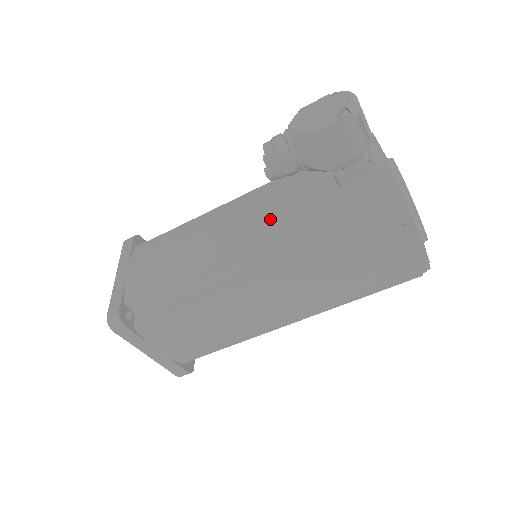
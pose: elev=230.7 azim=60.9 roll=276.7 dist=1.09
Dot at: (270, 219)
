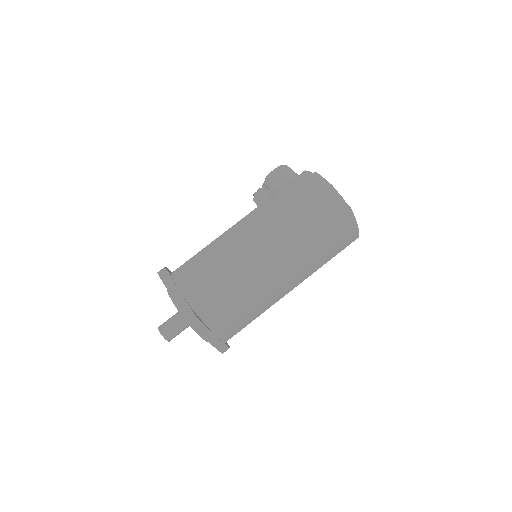
Dot at: occluded
